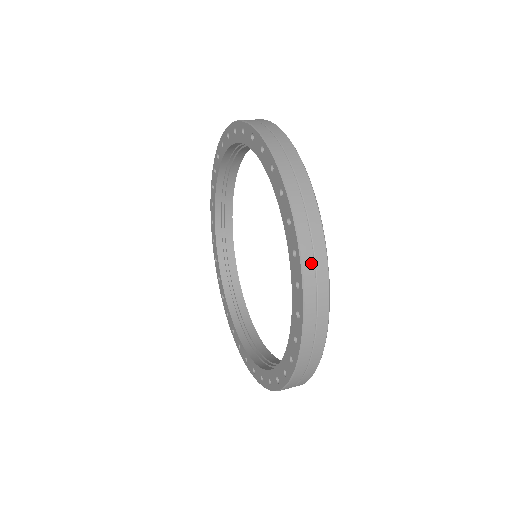
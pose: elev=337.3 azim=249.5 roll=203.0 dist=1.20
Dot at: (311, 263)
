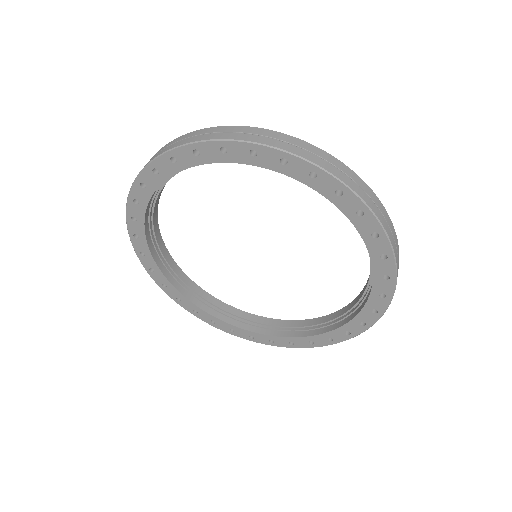
Dot at: (300, 150)
